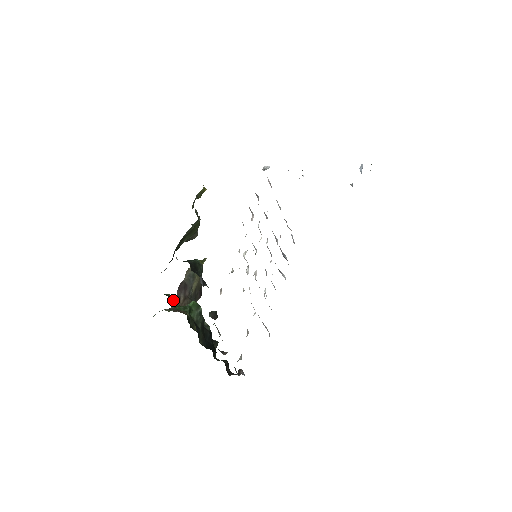
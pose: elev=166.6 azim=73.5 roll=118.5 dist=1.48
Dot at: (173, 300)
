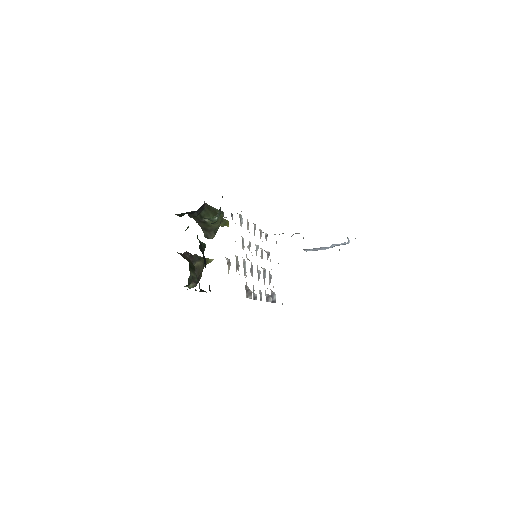
Dot at: occluded
